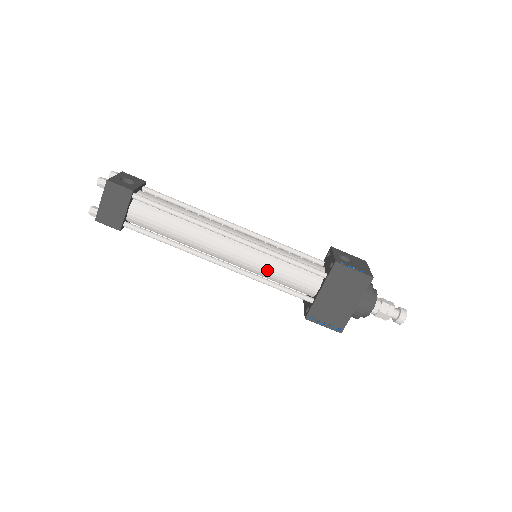
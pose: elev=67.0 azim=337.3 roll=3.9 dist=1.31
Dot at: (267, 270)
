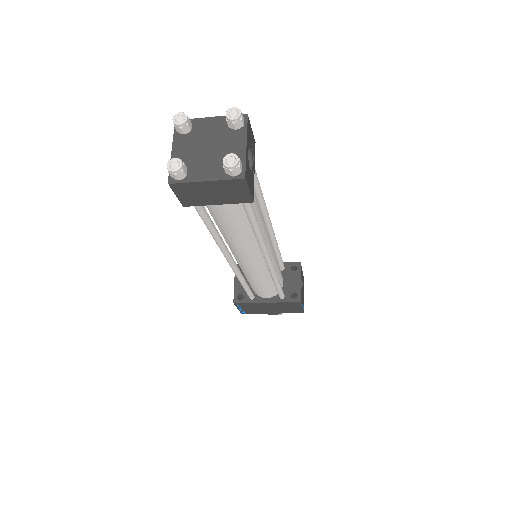
Dot at: (255, 279)
